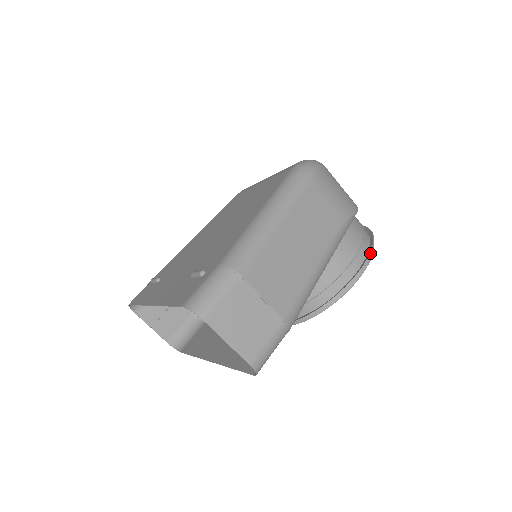
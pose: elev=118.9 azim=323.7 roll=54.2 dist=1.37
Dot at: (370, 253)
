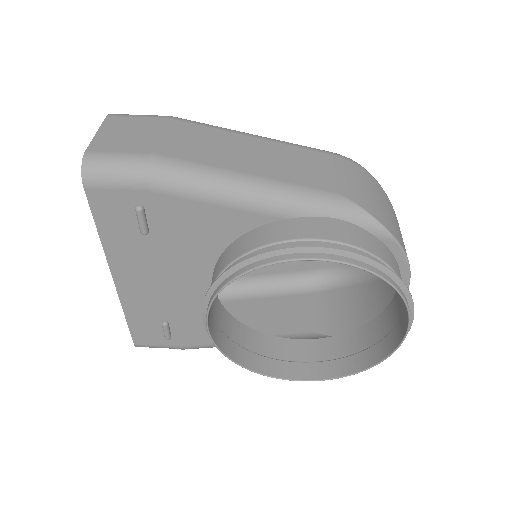
Dot at: (356, 261)
